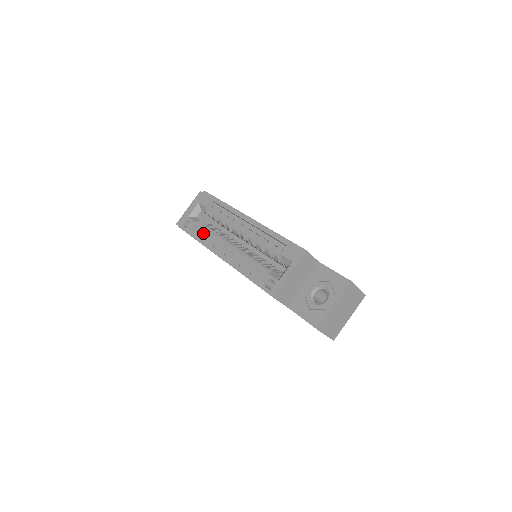
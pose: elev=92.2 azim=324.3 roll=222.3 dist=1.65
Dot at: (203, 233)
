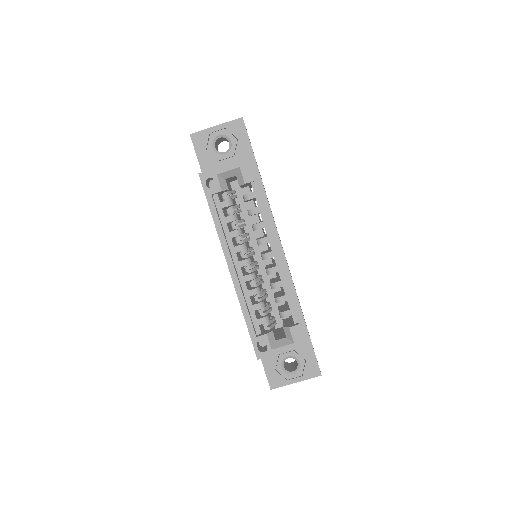
Dot at: occluded
